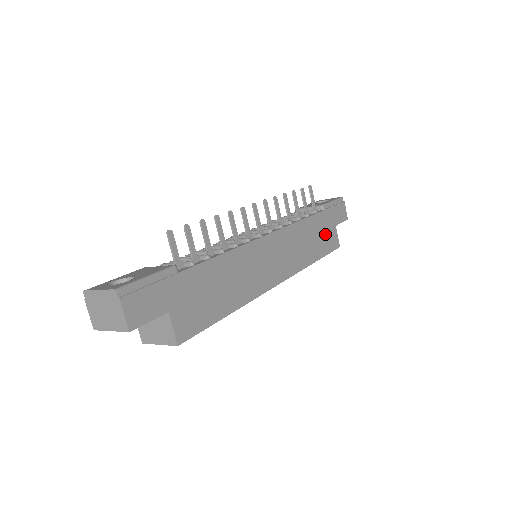
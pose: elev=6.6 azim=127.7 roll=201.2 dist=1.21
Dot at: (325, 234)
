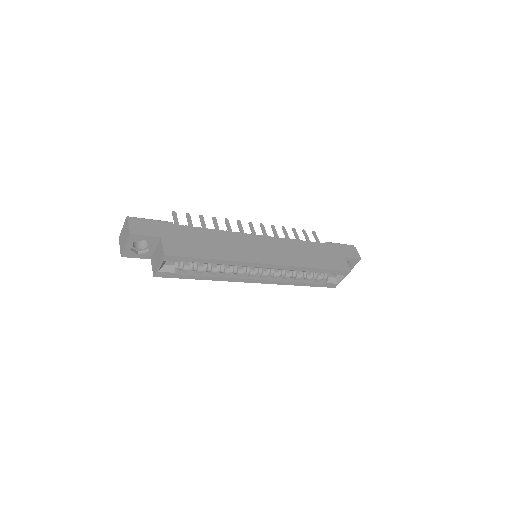
Dot at: (329, 257)
